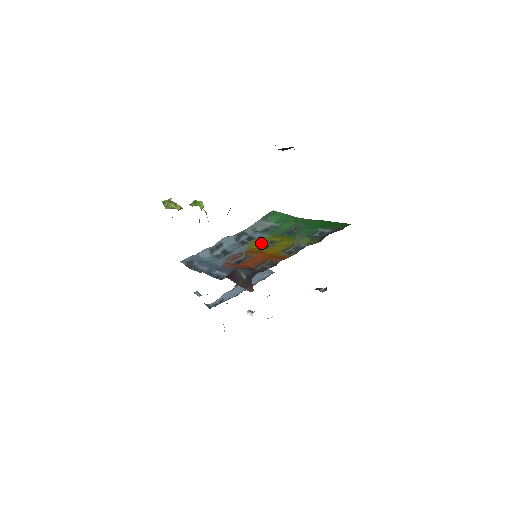
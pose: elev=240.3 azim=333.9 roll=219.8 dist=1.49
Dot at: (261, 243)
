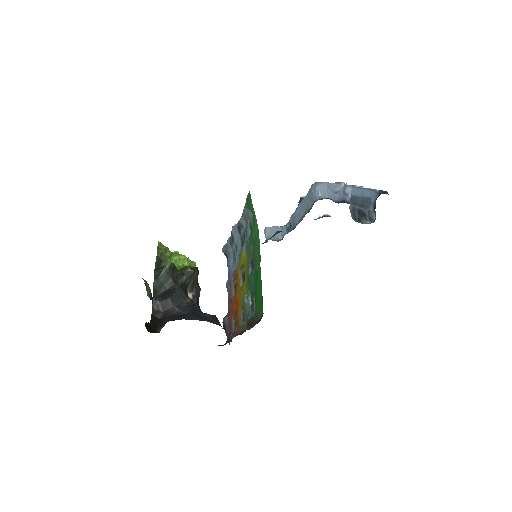
Dot at: (242, 267)
